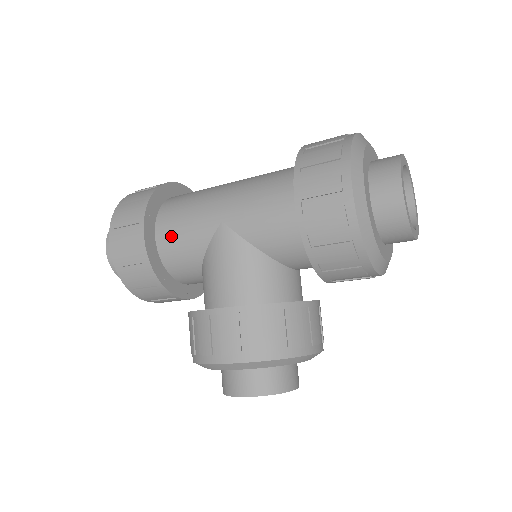
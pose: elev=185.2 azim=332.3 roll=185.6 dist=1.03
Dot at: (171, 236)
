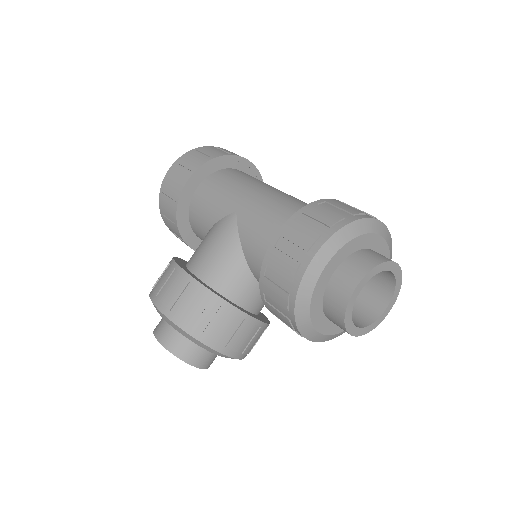
Dot at: (204, 196)
